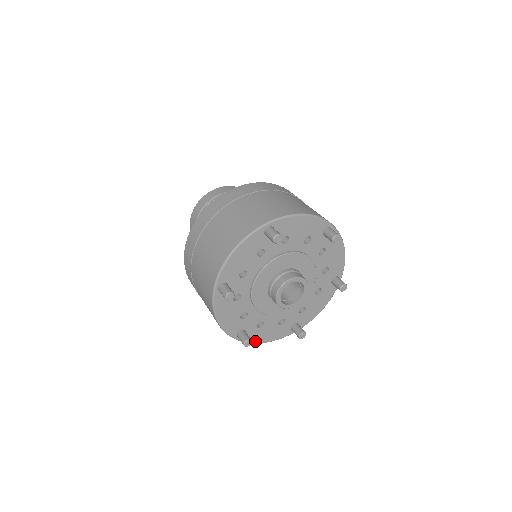
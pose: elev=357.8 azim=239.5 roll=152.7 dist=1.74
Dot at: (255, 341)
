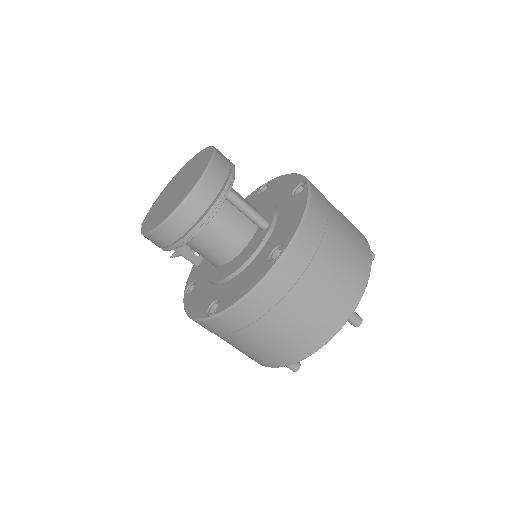
Dot at: occluded
